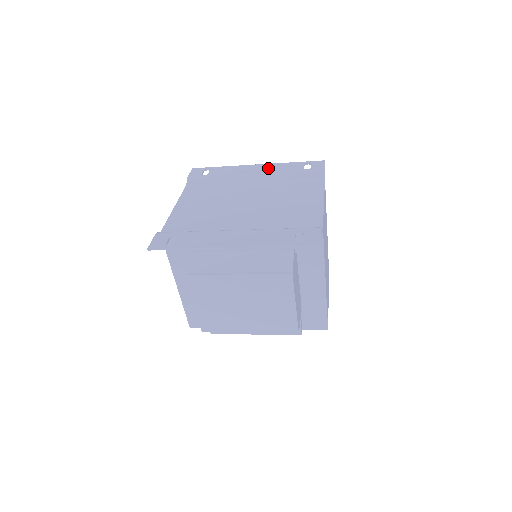
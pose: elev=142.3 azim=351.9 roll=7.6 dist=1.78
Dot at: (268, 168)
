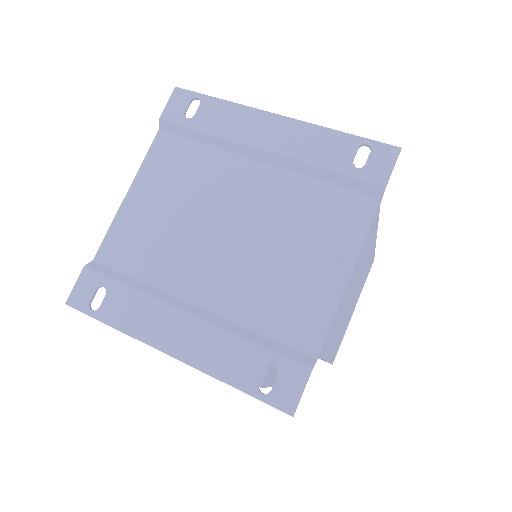
Dot at: (292, 137)
